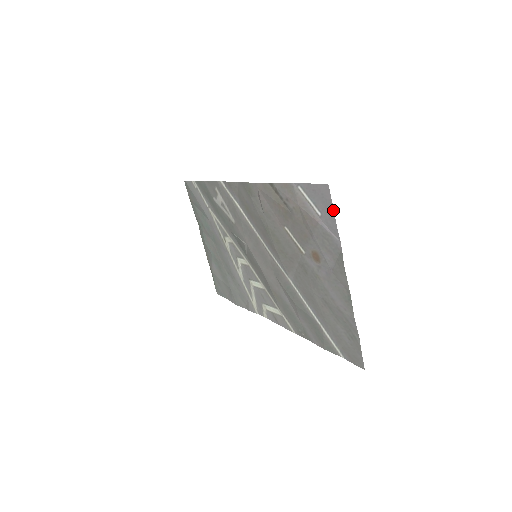
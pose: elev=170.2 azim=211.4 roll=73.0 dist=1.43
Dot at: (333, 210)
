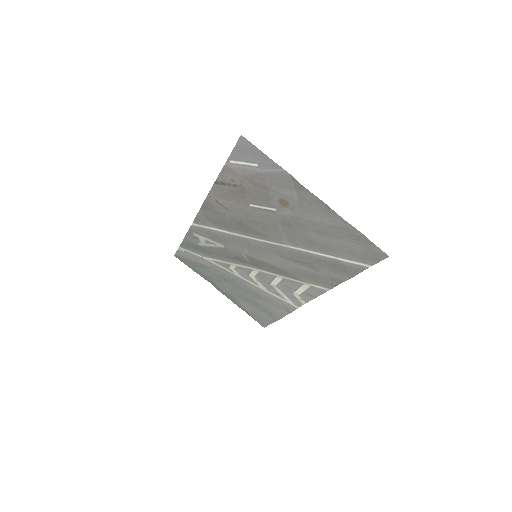
Dot at: (260, 151)
